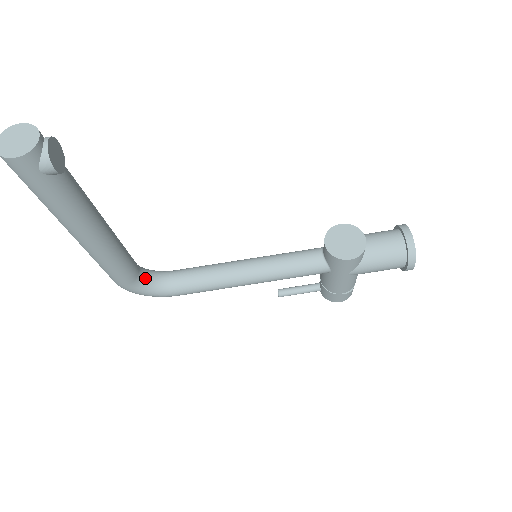
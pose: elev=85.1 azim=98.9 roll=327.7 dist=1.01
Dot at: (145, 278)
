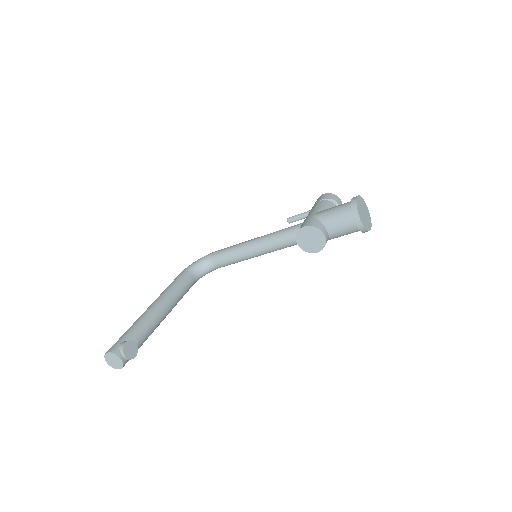
Dot at: (199, 274)
